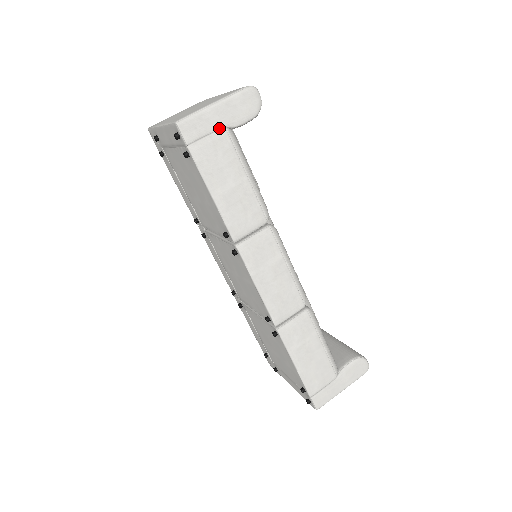
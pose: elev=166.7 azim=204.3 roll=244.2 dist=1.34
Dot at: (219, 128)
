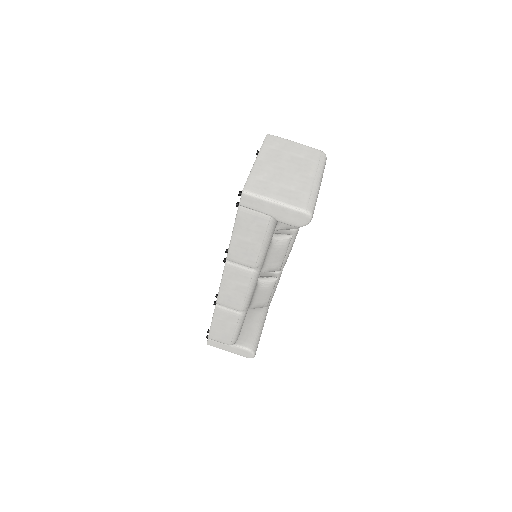
Dot at: (267, 214)
